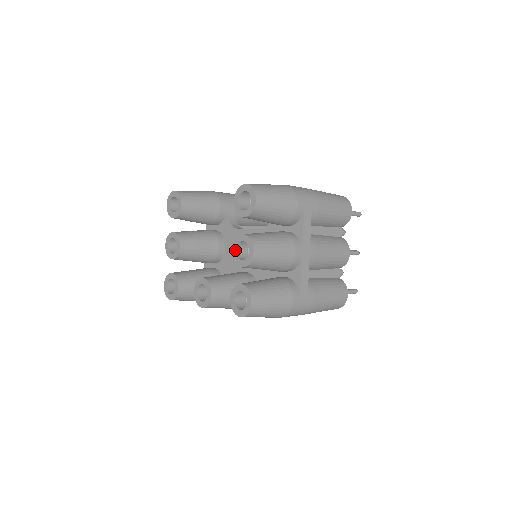
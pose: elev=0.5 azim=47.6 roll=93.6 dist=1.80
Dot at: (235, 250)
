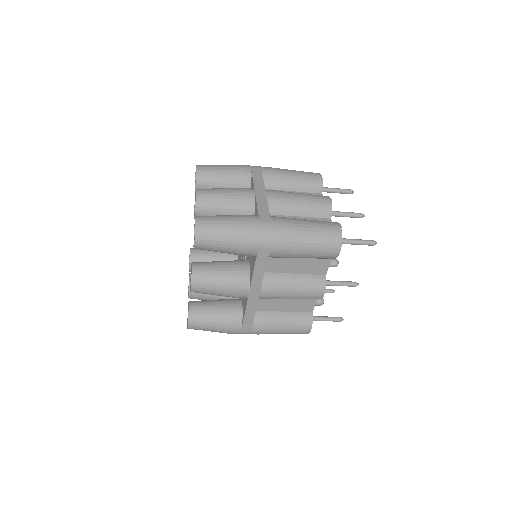
Dot at: occluded
